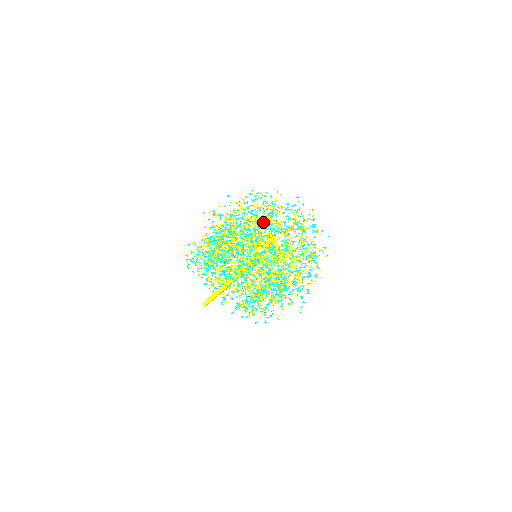
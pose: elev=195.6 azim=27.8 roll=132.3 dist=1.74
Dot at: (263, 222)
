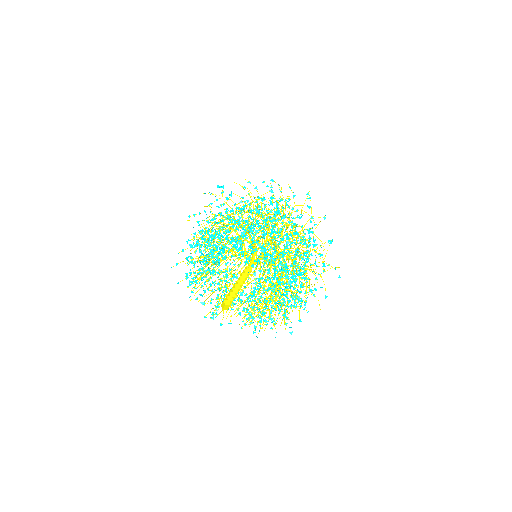
Dot at: (270, 219)
